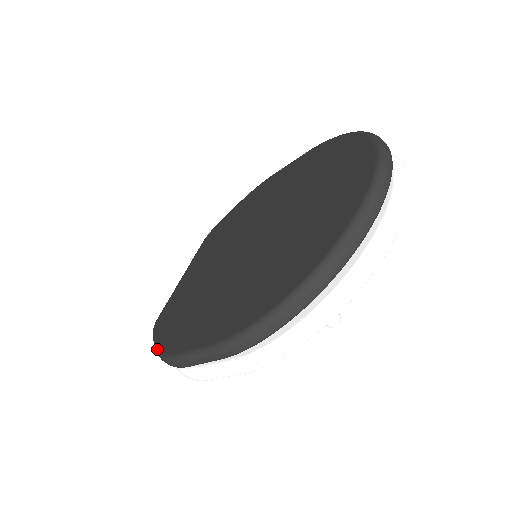
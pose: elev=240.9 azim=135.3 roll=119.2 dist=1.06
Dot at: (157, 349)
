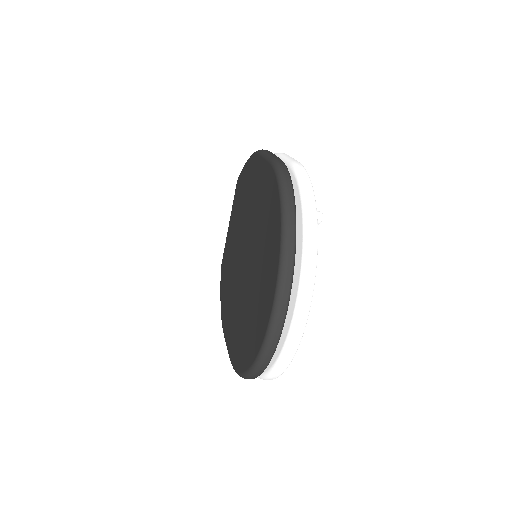
Dot at: occluded
